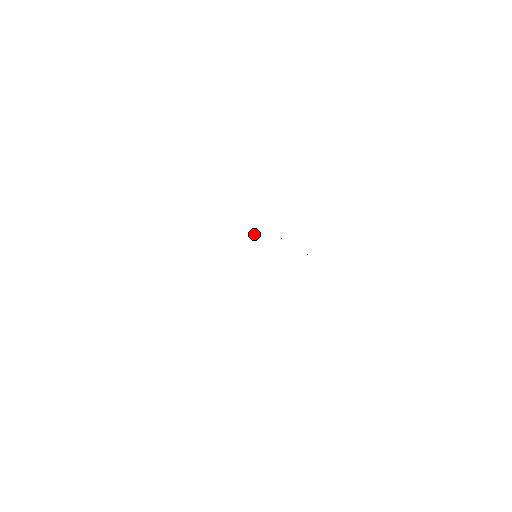
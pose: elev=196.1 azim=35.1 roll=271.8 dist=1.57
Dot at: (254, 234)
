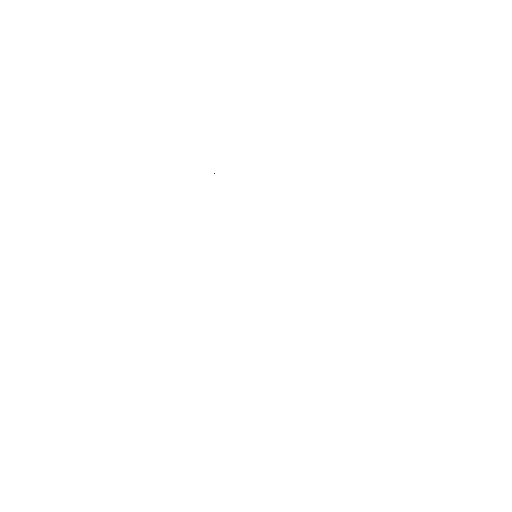
Dot at: occluded
